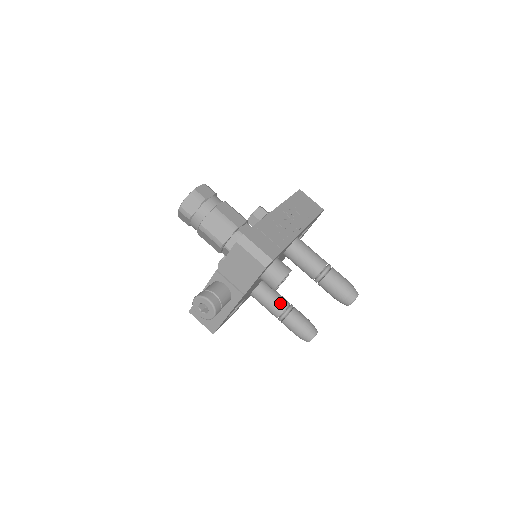
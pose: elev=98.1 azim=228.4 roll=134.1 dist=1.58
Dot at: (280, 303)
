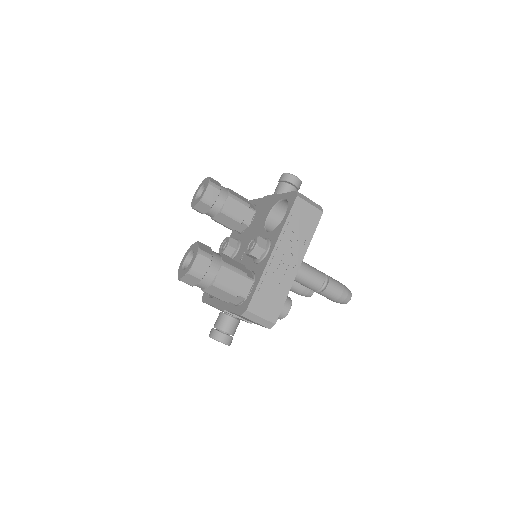
Dot at: occluded
